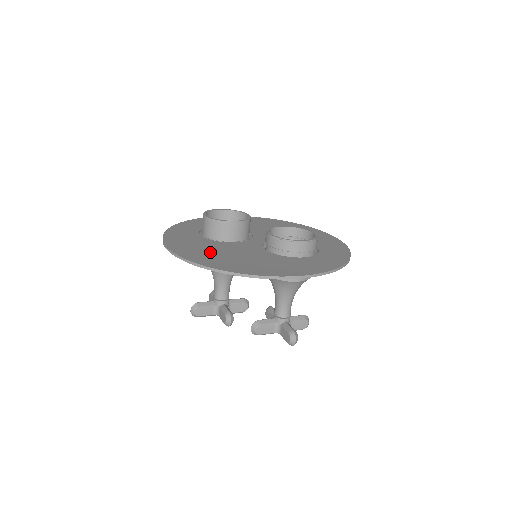
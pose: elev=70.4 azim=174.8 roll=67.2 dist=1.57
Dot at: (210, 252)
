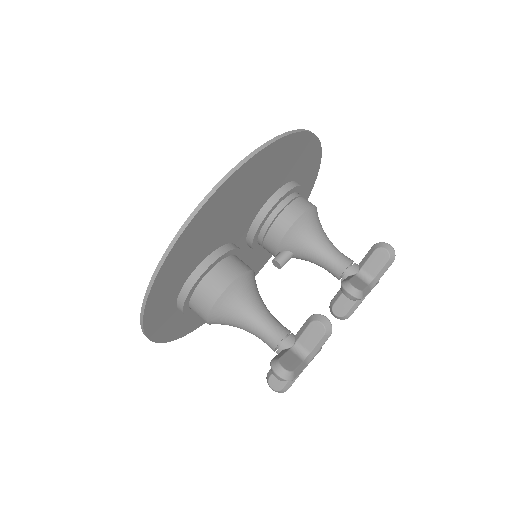
Dot at: (215, 218)
